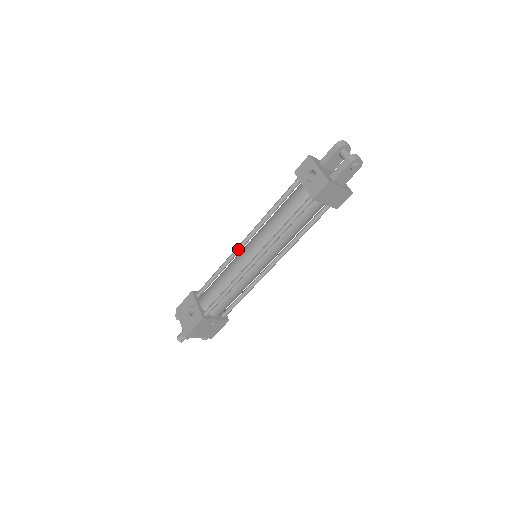
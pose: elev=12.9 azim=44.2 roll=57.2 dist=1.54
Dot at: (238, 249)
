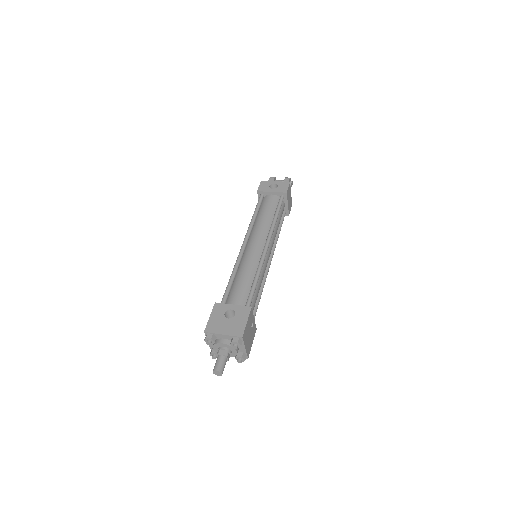
Dot at: (243, 250)
